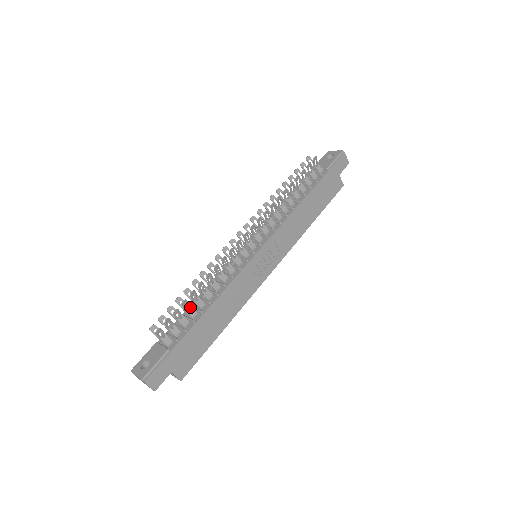
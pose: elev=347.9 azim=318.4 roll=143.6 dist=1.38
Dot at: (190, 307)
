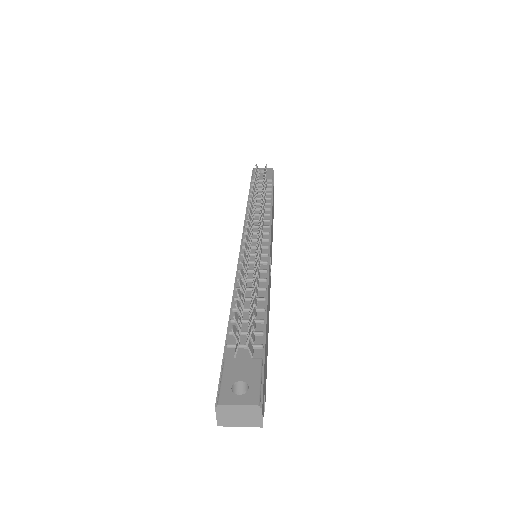
Dot at: occluded
